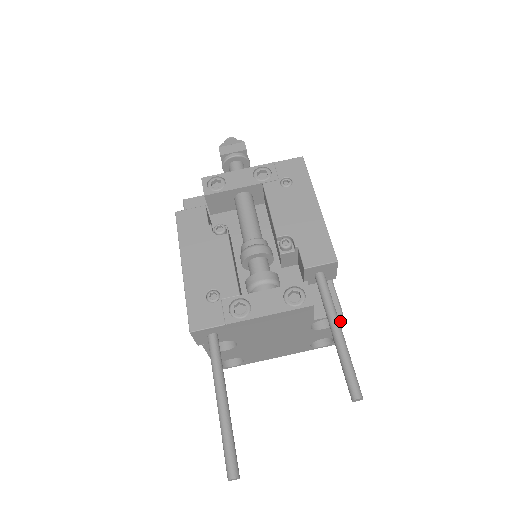
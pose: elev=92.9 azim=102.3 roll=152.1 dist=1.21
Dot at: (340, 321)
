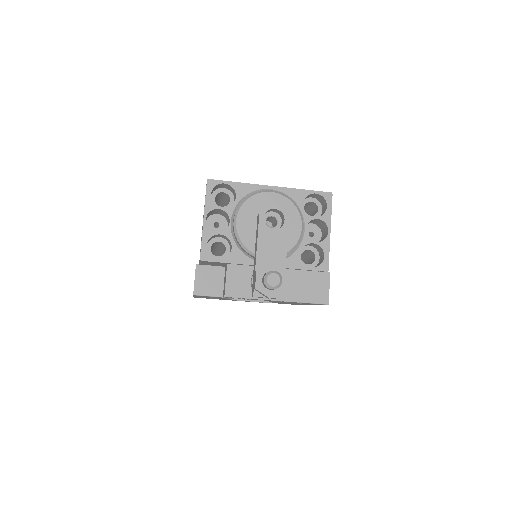
Dot at: occluded
